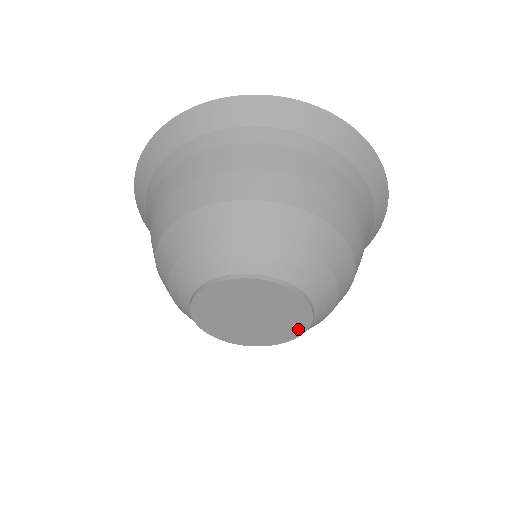
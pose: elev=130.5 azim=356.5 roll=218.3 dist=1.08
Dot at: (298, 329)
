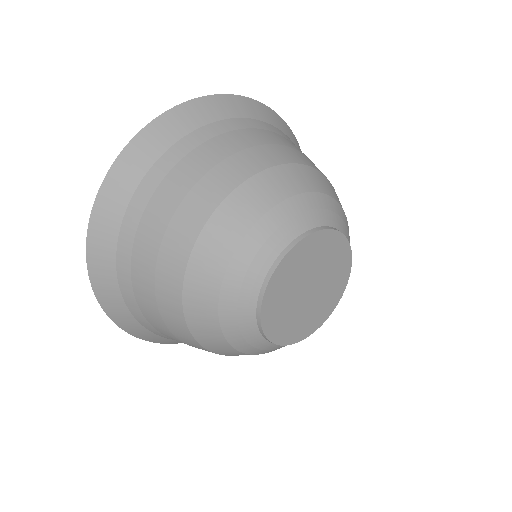
Dot at: (329, 309)
